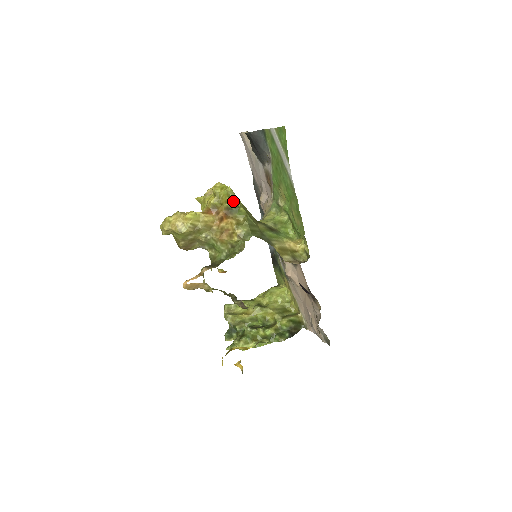
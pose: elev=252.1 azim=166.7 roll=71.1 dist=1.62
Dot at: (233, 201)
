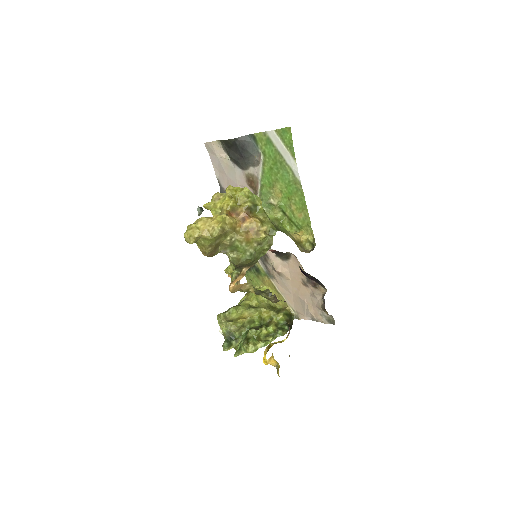
Dot at: (252, 200)
